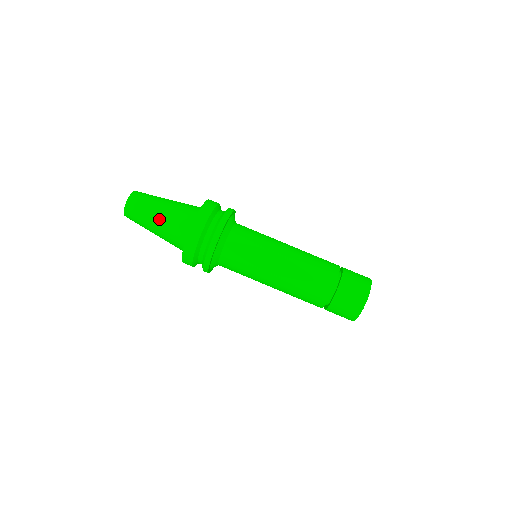
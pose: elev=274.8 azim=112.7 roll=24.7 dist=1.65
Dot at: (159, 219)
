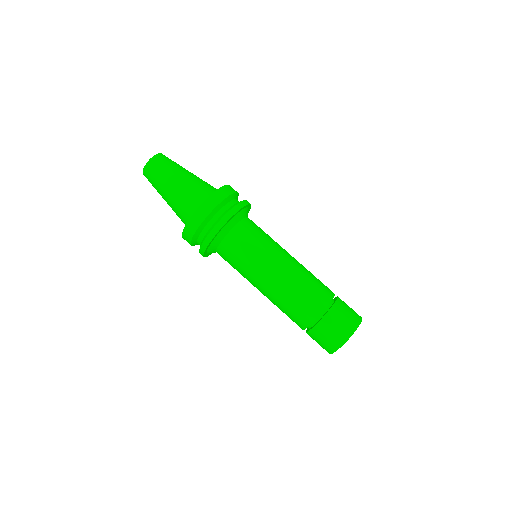
Dot at: (167, 200)
